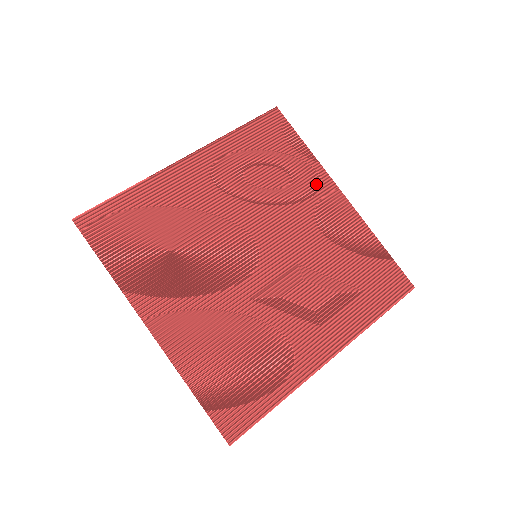
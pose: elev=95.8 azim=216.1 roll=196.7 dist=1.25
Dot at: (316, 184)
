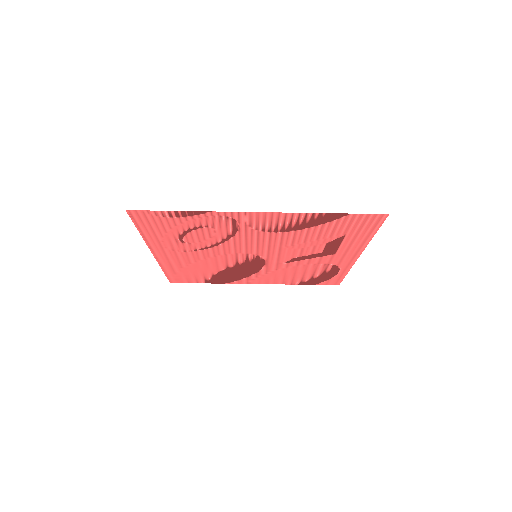
Dot at: (230, 220)
